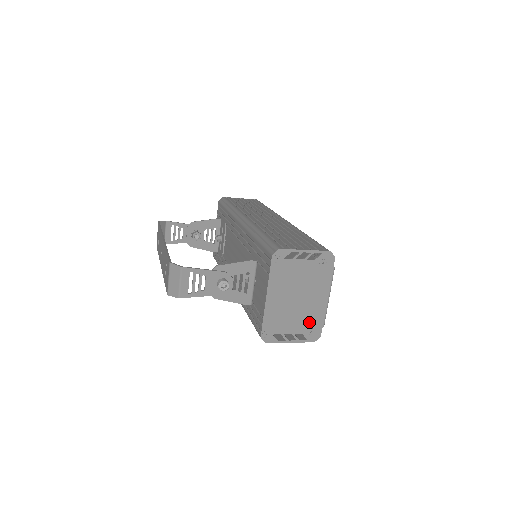
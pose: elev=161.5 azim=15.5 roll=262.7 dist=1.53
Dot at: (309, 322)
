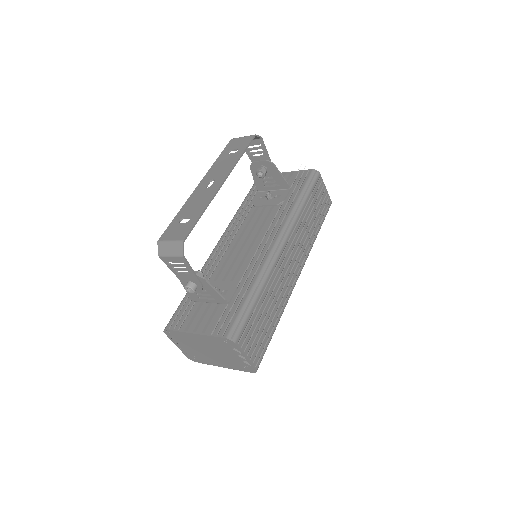
Dot at: (198, 356)
